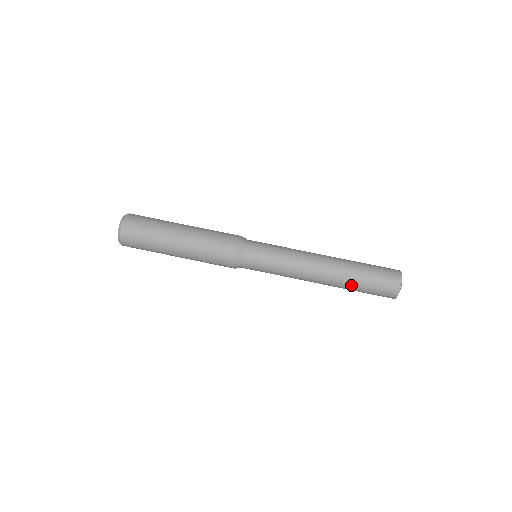
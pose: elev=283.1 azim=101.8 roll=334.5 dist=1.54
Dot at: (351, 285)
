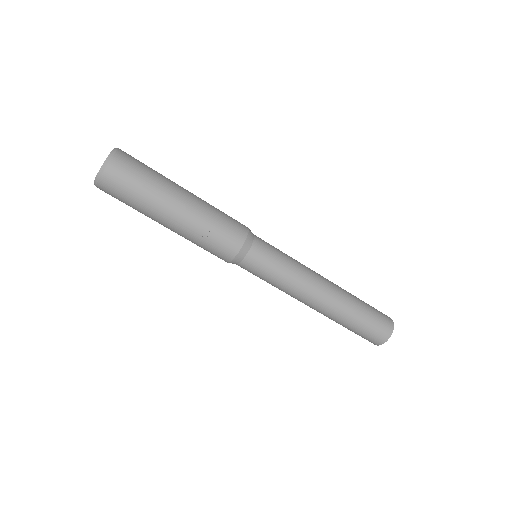
Dot at: (336, 322)
